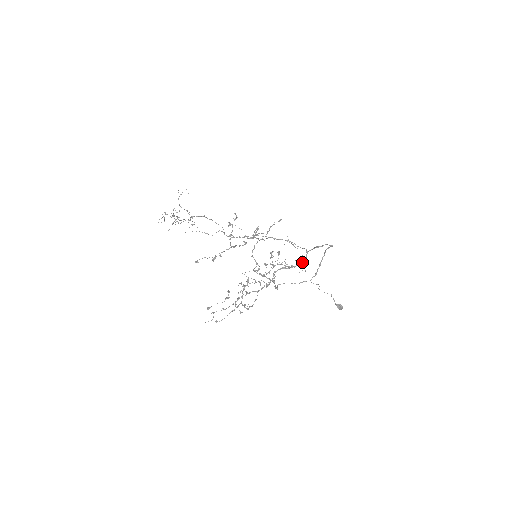
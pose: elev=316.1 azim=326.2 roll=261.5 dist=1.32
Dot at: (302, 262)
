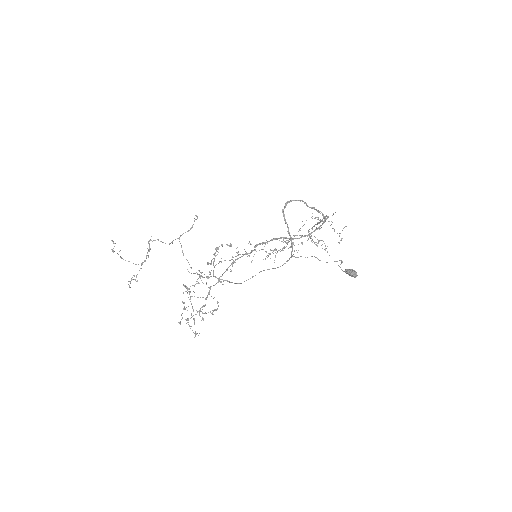
Dot at: (309, 236)
